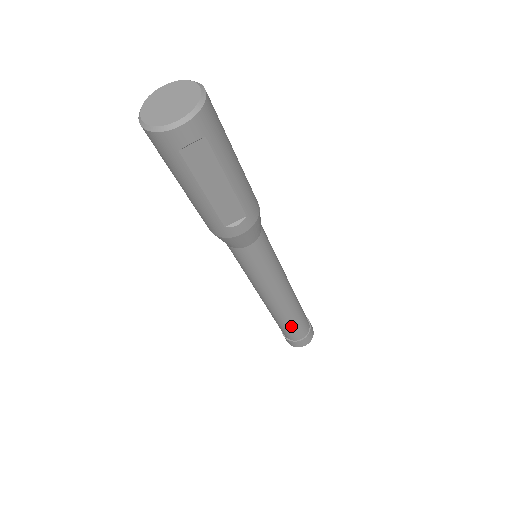
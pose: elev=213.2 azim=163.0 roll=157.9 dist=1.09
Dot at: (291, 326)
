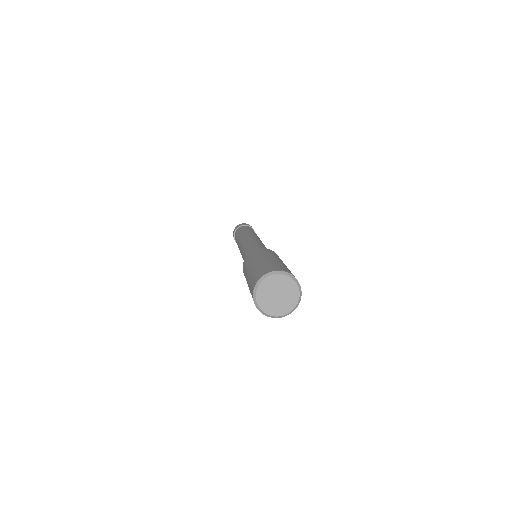
Dot at: occluded
